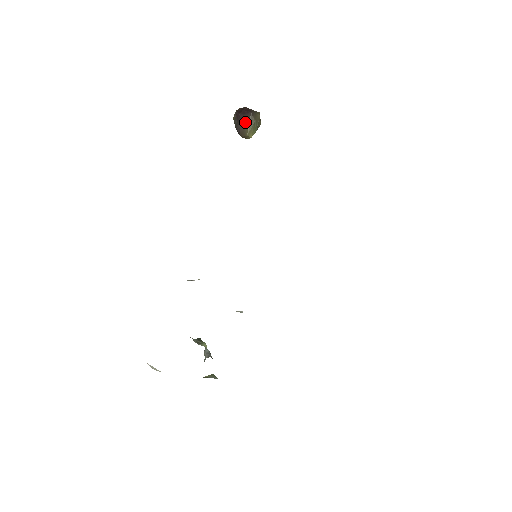
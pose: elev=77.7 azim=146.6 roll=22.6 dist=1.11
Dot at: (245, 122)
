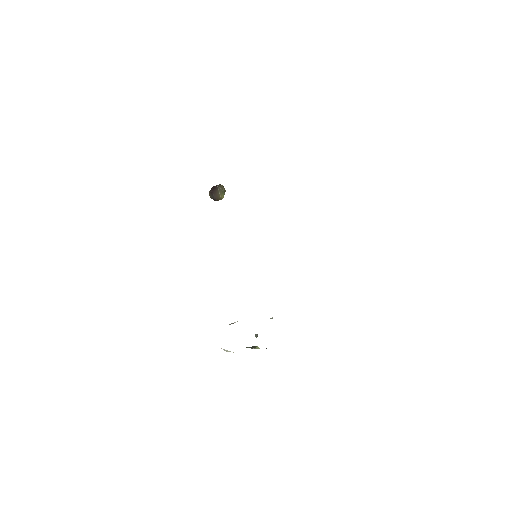
Dot at: (216, 192)
